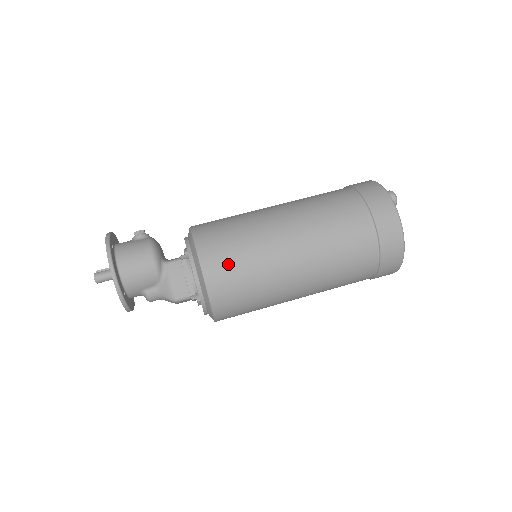
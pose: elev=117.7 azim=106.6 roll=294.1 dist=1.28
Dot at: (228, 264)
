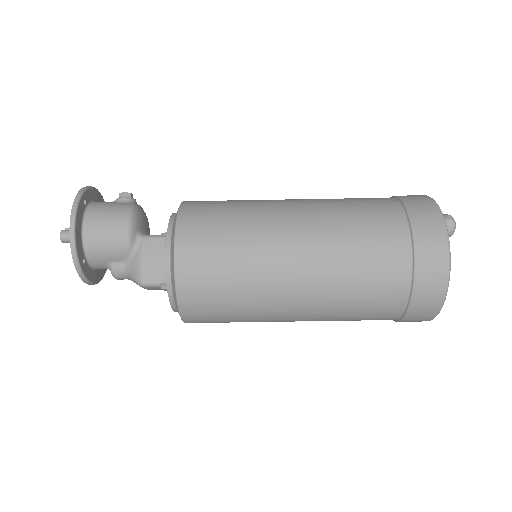
Dot at: (209, 254)
